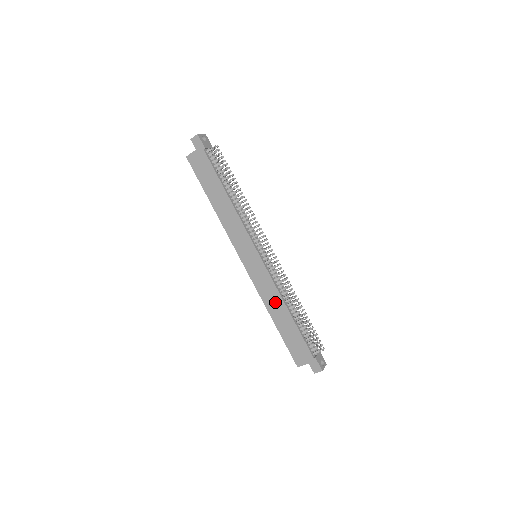
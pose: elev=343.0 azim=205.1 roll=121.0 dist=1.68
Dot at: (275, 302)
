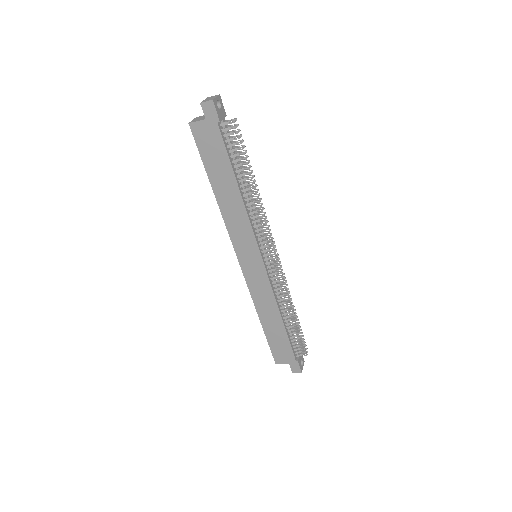
Dot at: (268, 307)
